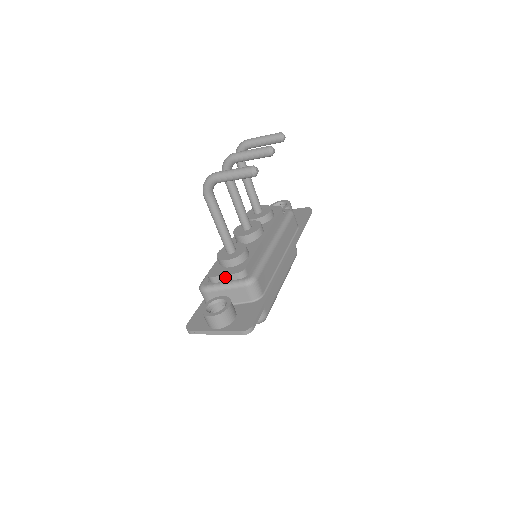
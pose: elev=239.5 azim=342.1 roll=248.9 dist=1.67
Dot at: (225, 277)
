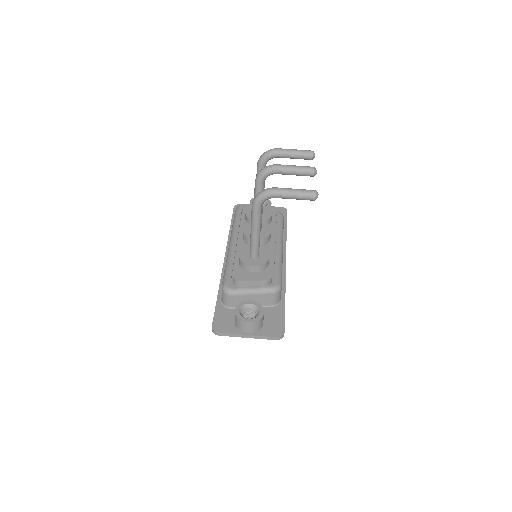
Dot at: (253, 282)
